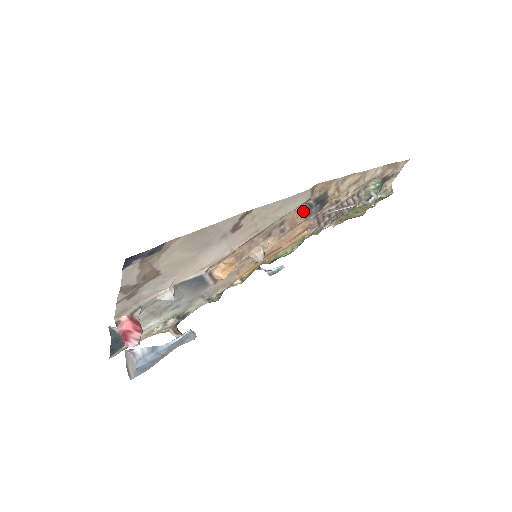
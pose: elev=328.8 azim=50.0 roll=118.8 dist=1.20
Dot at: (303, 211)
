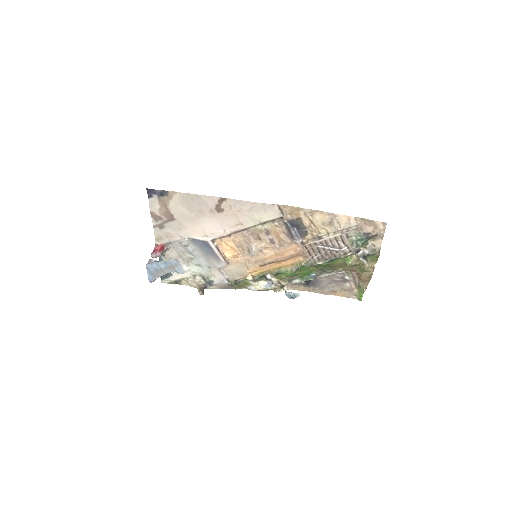
Dot at: (284, 229)
